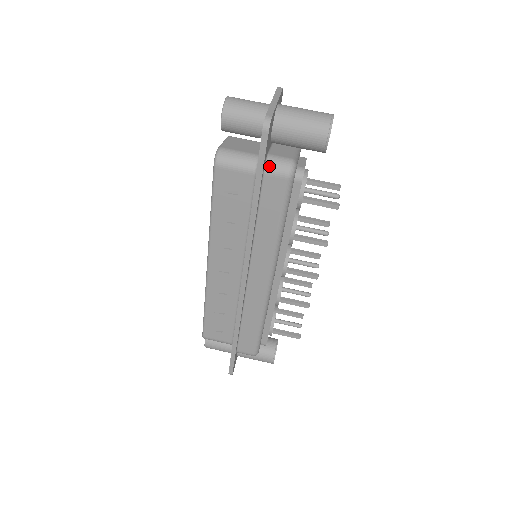
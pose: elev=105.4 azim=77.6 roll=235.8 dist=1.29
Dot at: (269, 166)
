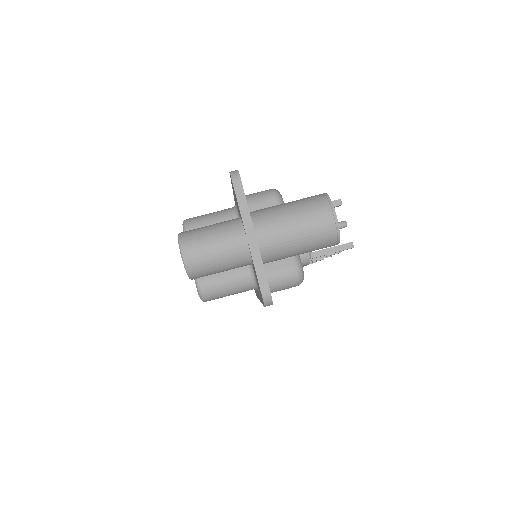
Dot at: (273, 289)
